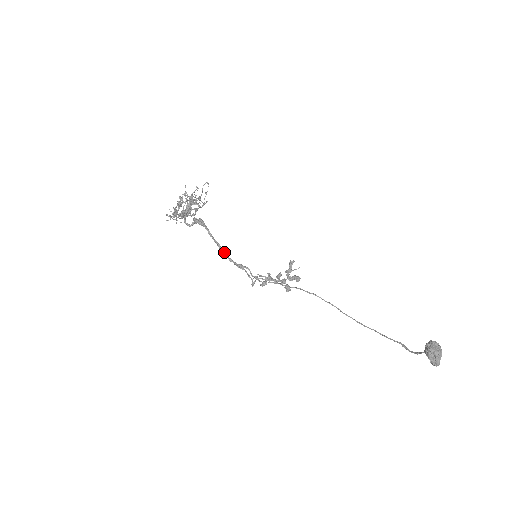
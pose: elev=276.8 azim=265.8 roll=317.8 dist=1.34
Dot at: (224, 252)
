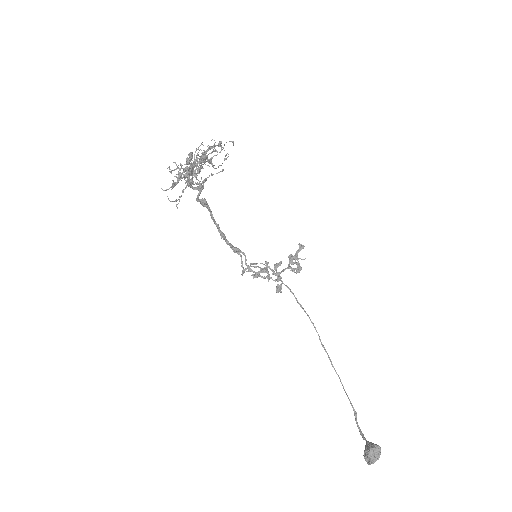
Dot at: (222, 236)
